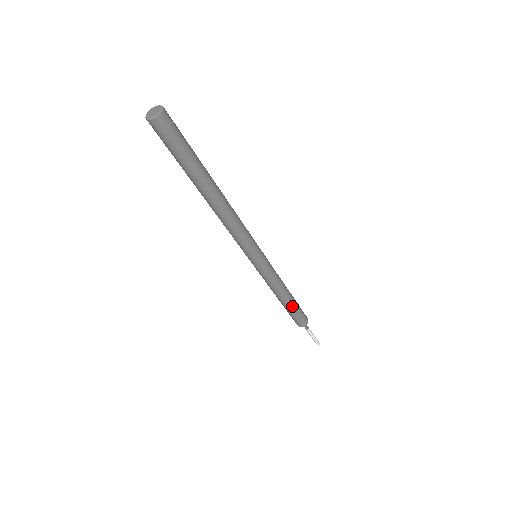
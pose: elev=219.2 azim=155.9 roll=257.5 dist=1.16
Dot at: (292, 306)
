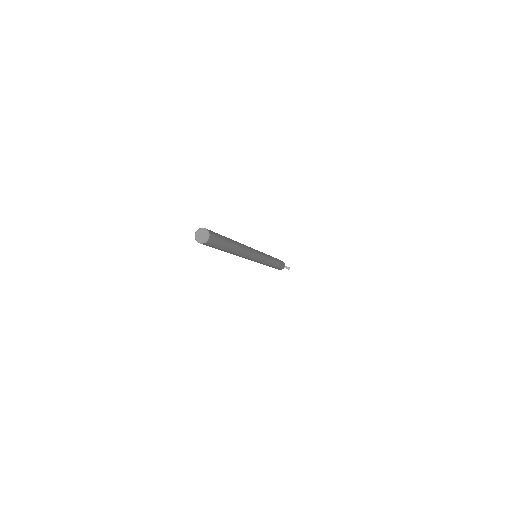
Dot at: (278, 263)
